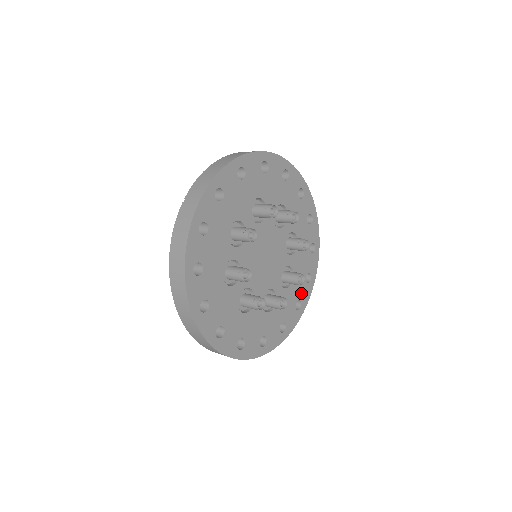
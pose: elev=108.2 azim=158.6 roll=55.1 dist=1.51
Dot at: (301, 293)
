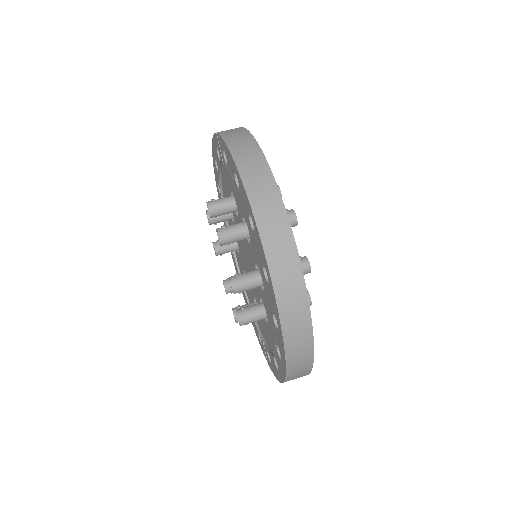
Dot at: occluded
